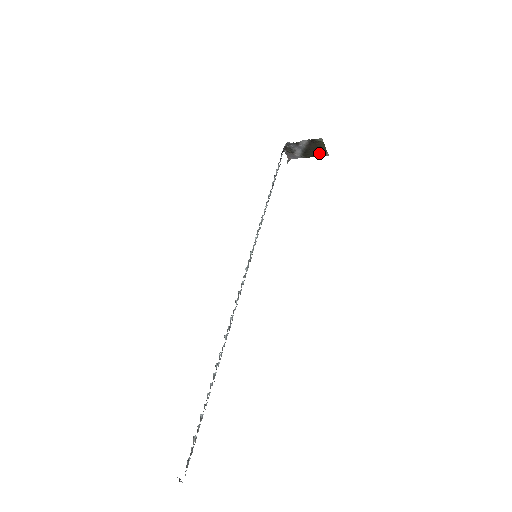
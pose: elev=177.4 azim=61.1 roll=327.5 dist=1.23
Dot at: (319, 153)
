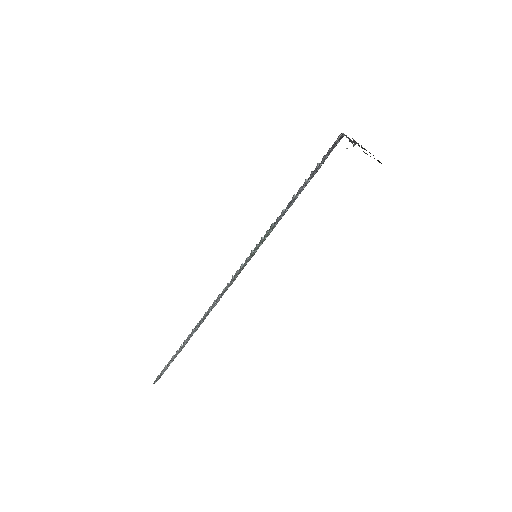
Dot at: occluded
